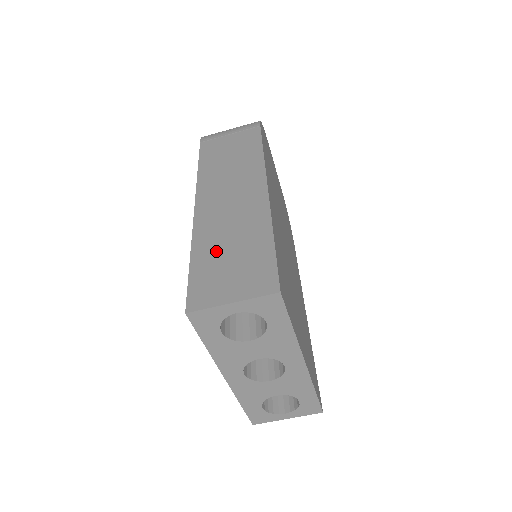
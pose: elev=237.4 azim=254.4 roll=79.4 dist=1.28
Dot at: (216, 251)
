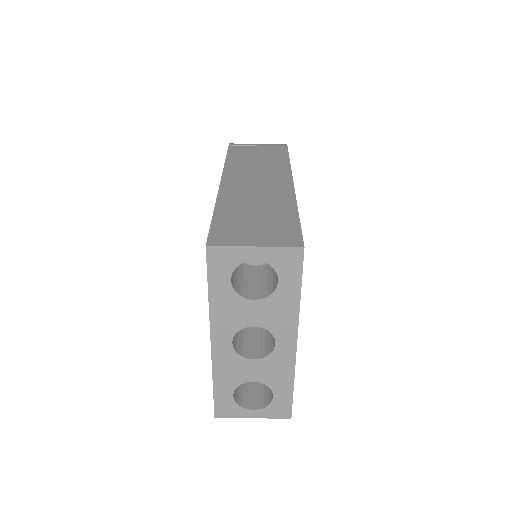
Dot at: (241, 211)
